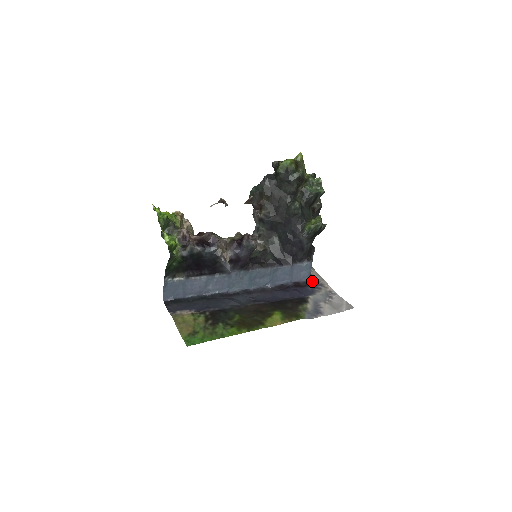
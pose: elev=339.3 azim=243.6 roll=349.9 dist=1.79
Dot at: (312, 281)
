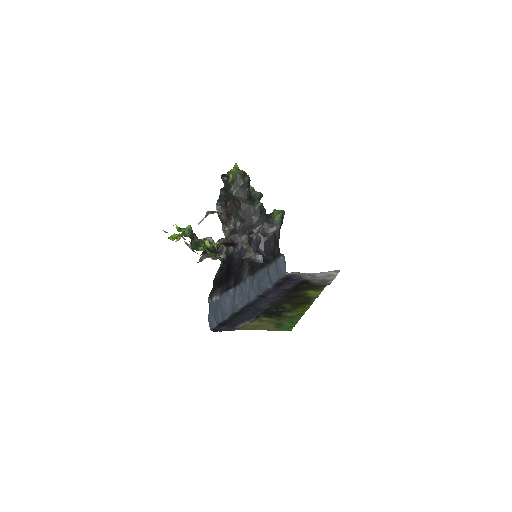
Dot at: (289, 275)
